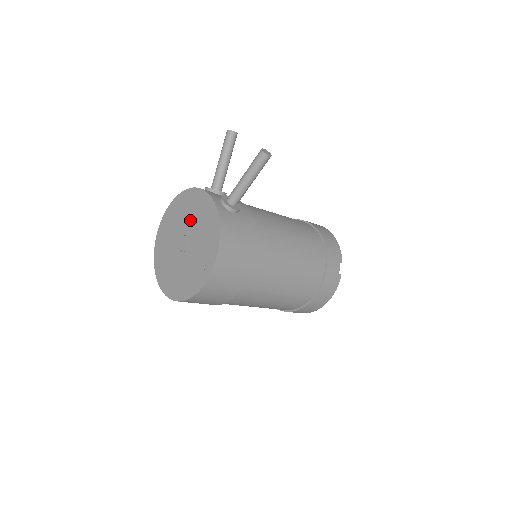
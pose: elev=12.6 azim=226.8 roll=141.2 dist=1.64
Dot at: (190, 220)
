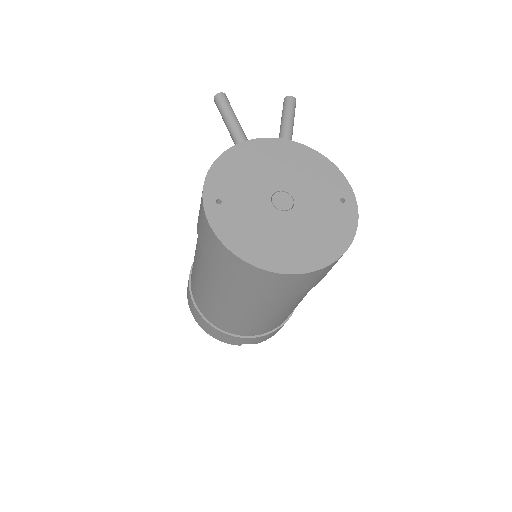
Dot at: (269, 173)
